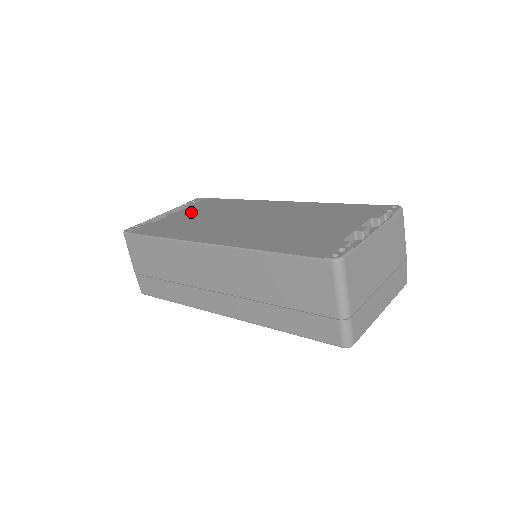
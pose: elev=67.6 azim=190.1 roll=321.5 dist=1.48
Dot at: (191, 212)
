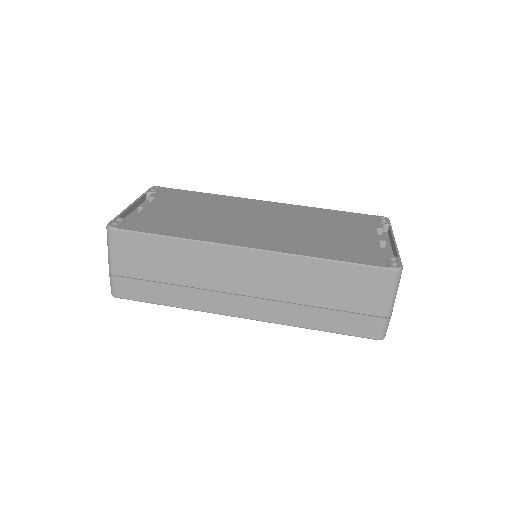
Dot at: (171, 205)
